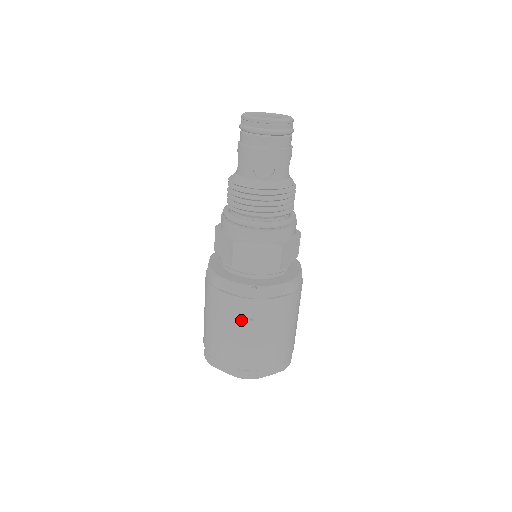
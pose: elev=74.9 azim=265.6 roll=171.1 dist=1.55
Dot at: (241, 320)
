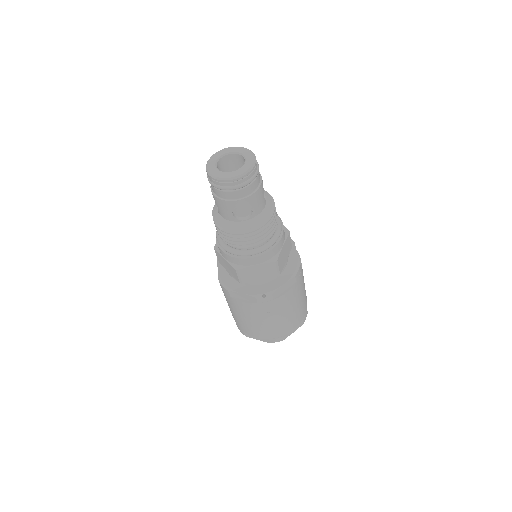
Dot at: (260, 315)
